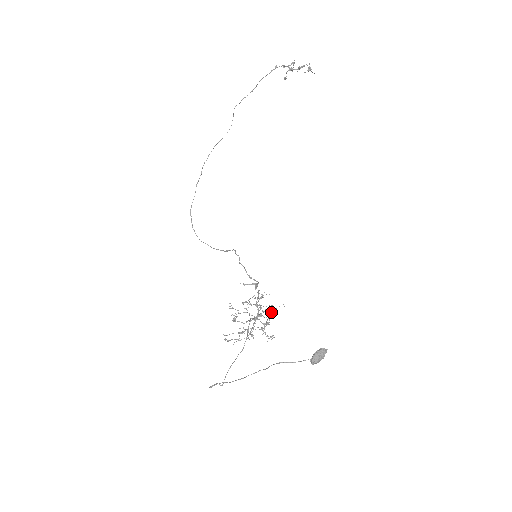
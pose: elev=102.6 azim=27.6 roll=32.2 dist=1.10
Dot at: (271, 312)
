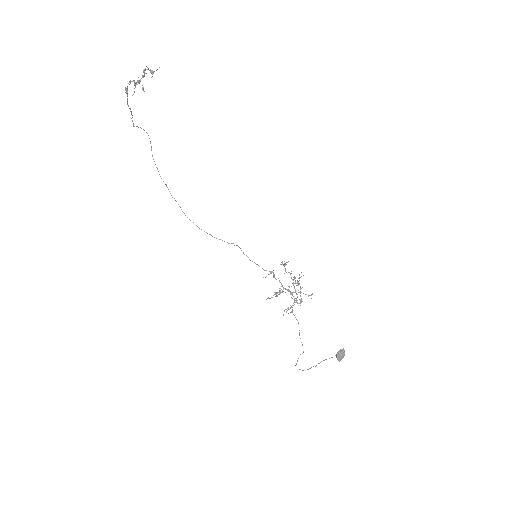
Dot at: occluded
